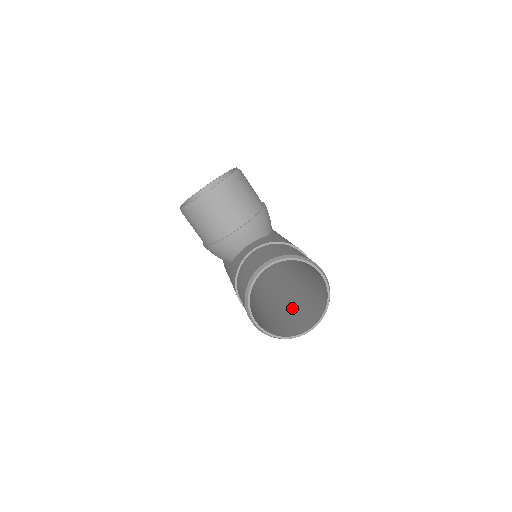
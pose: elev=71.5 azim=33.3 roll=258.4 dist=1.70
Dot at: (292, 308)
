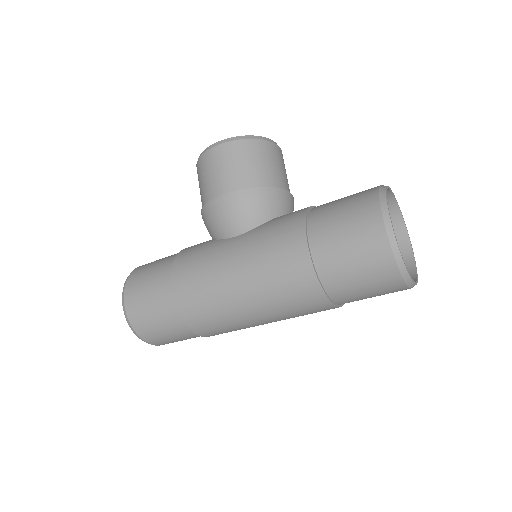
Dot at: occluded
